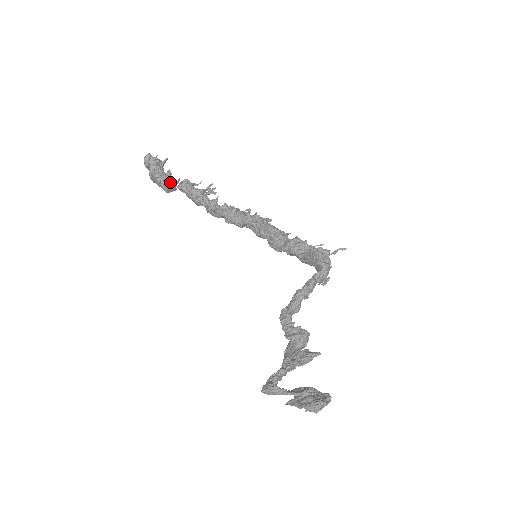
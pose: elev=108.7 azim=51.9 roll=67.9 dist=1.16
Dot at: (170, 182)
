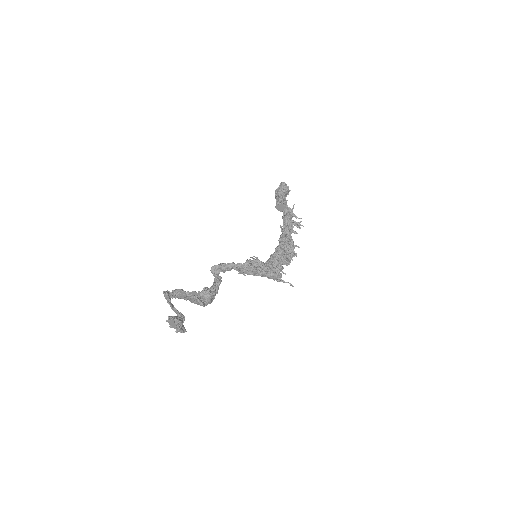
Dot at: (280, 203)
